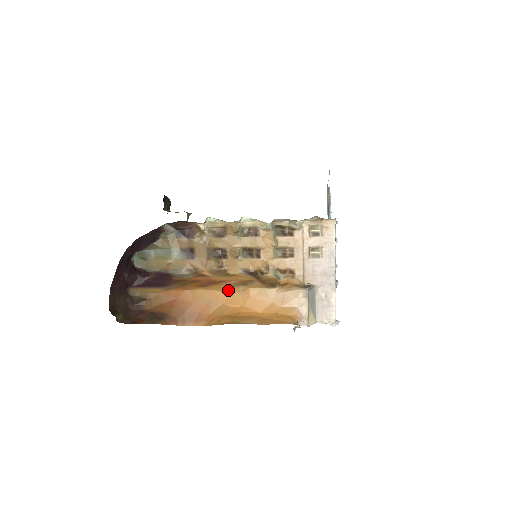
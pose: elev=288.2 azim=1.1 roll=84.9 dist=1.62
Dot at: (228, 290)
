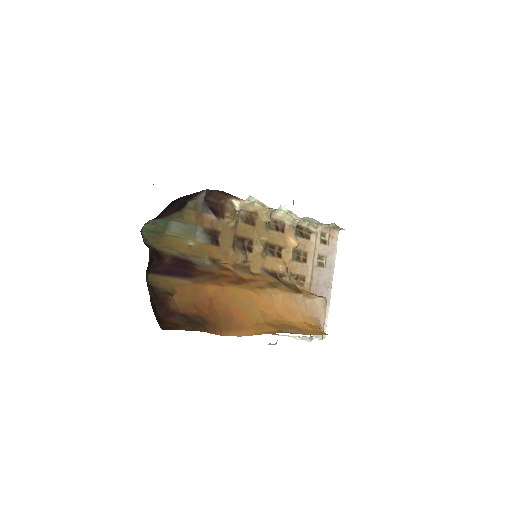
Dot at: (260, 291)
